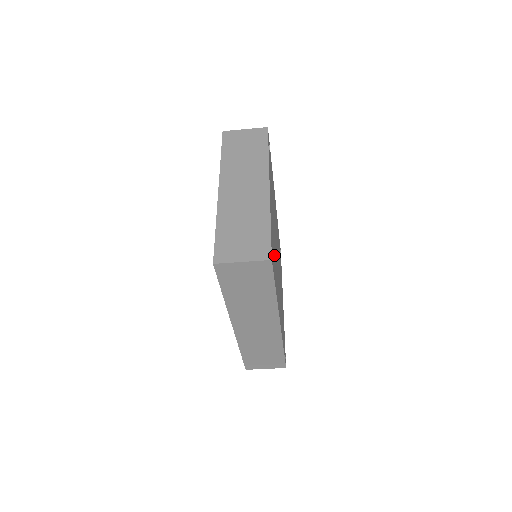
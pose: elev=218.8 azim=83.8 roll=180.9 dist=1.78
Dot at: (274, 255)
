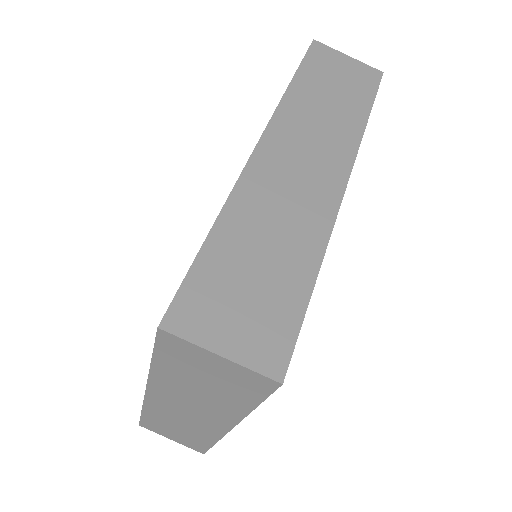
Dot at: occluded
